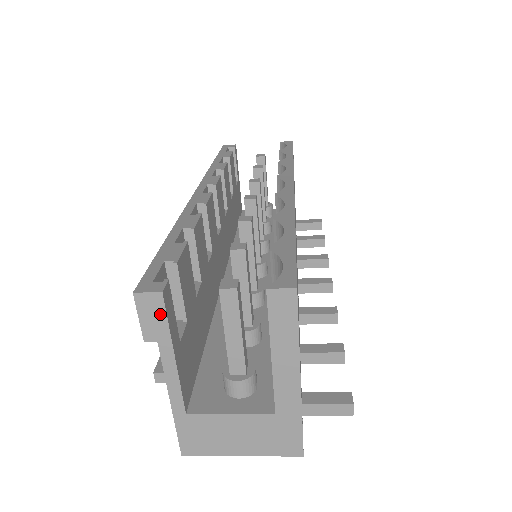
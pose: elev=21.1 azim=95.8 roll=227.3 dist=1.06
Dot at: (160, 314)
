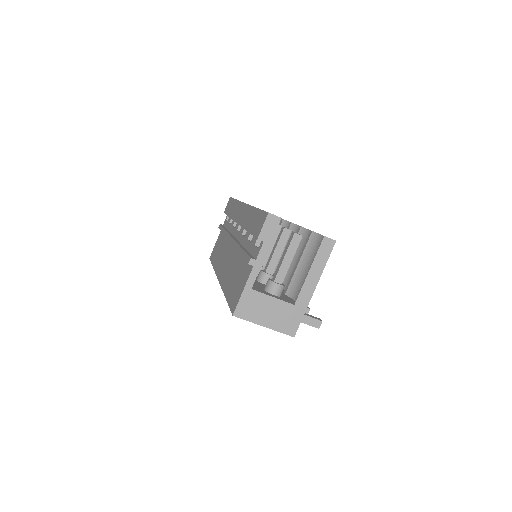
Dot at: (274, 228)
